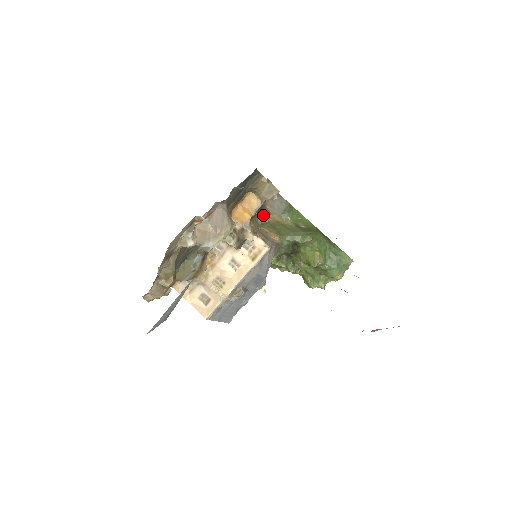
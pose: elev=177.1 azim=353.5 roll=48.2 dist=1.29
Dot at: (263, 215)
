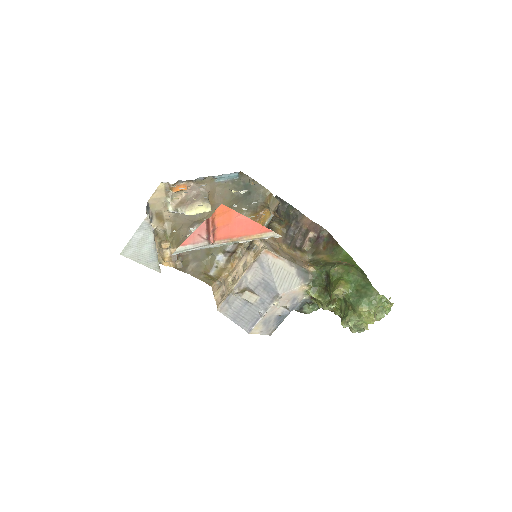
Dot at: (315, 255)
